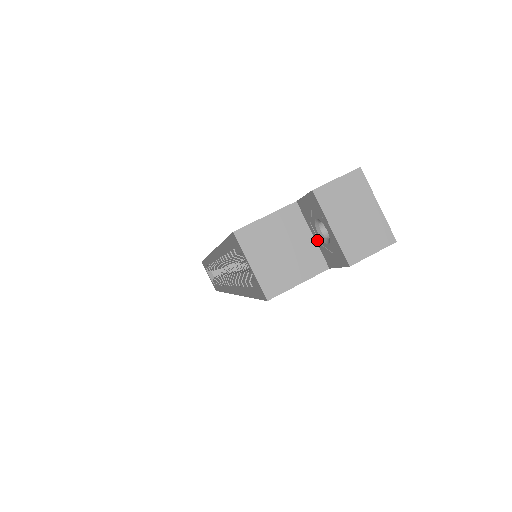
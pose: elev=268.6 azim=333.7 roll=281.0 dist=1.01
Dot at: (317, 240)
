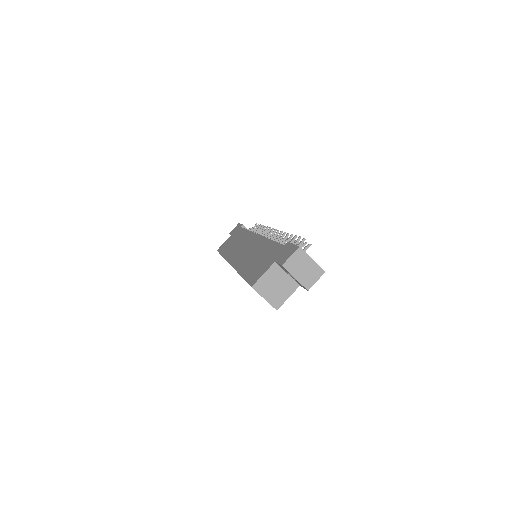
Dot at: (290, 276)
